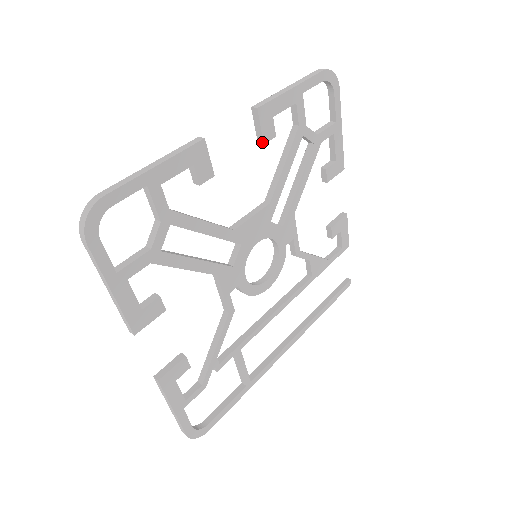
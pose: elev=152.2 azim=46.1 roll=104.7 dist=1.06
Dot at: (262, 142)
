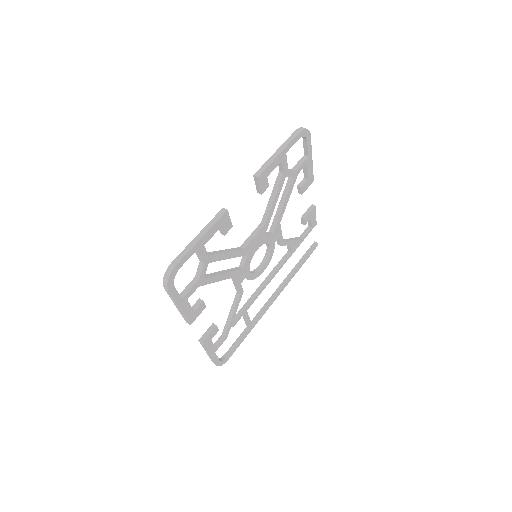
Dot at: (260, 193)
